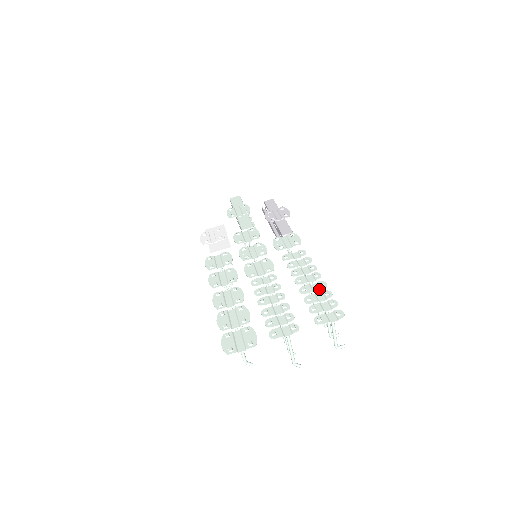
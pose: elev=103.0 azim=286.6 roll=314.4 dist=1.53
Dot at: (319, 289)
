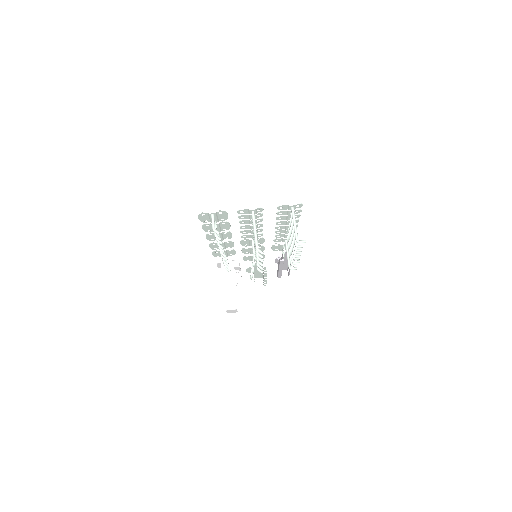
Dot at: occluded
